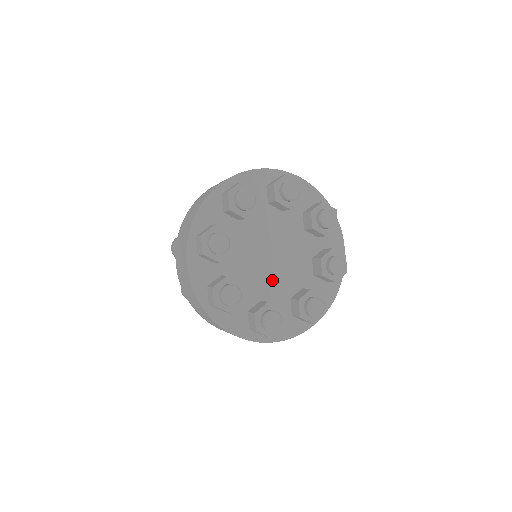
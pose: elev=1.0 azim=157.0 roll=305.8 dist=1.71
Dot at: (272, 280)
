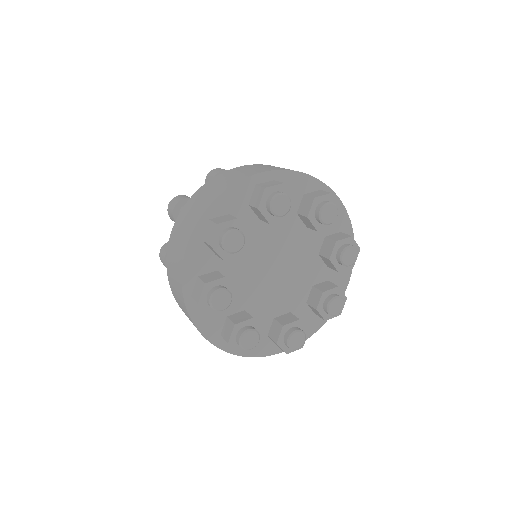
Dot at: (265, 293)
